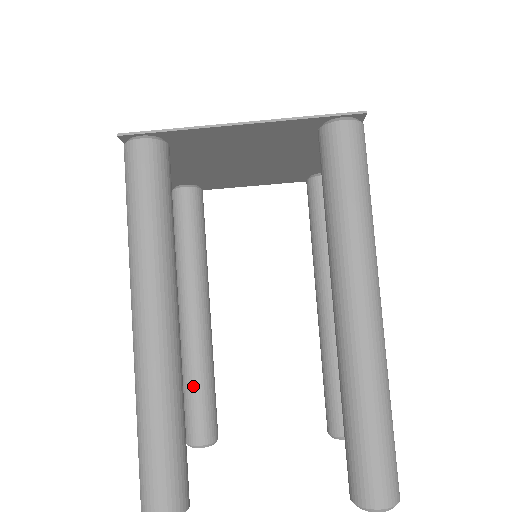
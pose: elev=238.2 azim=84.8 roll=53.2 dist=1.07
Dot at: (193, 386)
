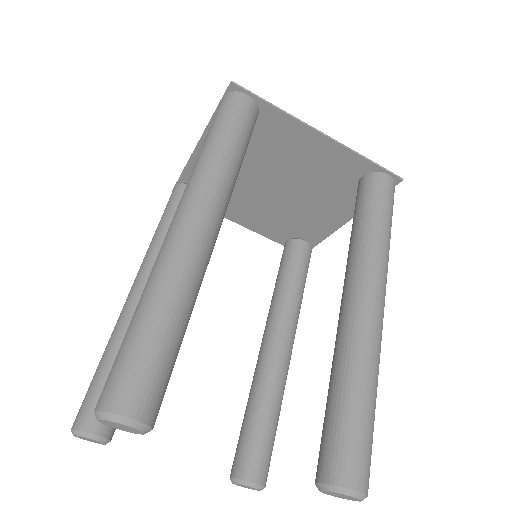
Dot at: occluded
